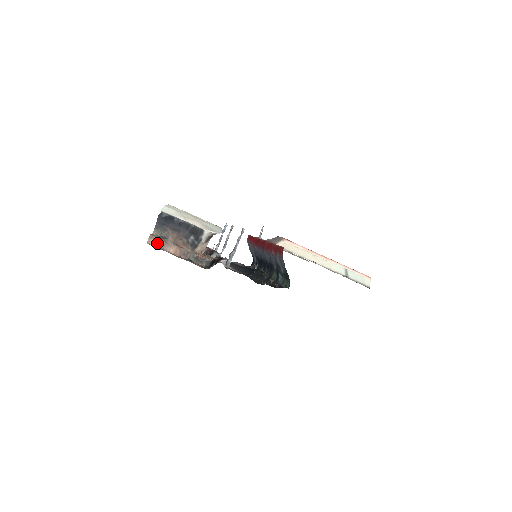
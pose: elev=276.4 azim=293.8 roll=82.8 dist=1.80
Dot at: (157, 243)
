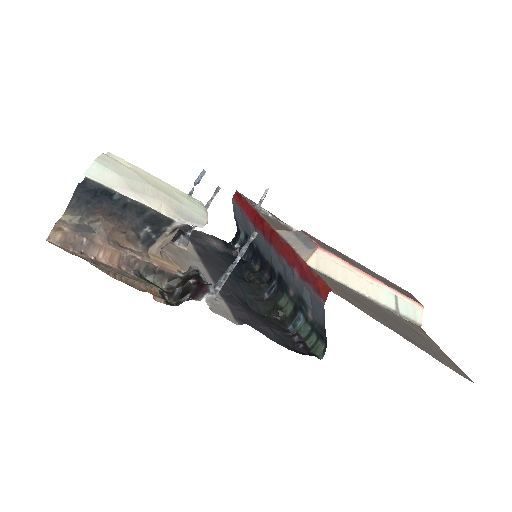
Dot at: (71, 241)
